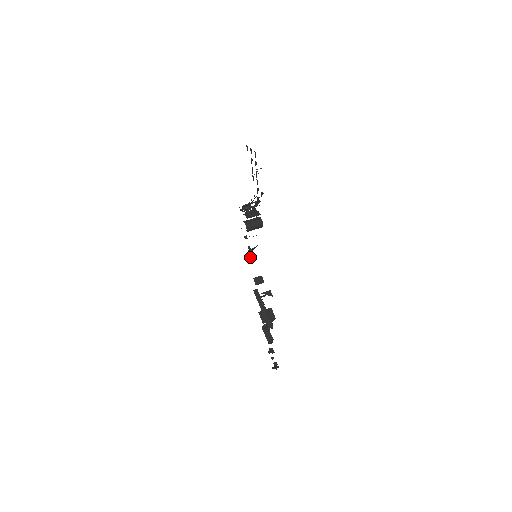
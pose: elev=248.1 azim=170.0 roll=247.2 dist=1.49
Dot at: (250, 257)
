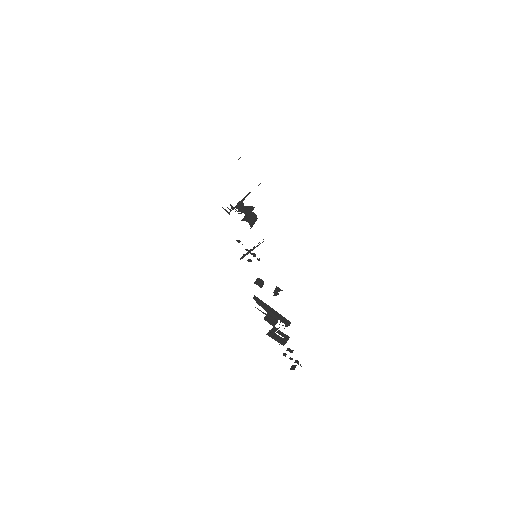
Dot at: (248, 261)
